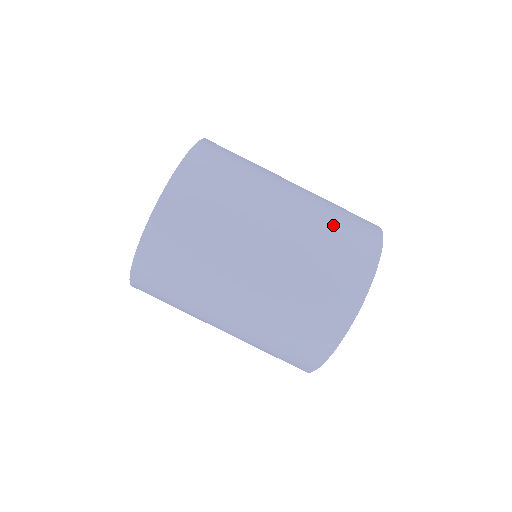
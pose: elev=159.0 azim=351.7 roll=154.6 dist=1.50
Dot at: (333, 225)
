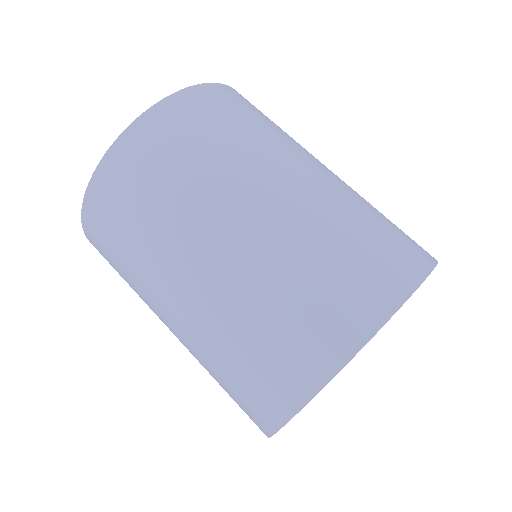
Dot at: (268, 310)
